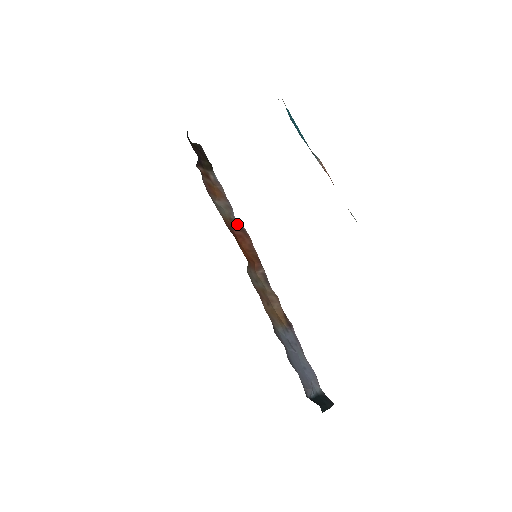
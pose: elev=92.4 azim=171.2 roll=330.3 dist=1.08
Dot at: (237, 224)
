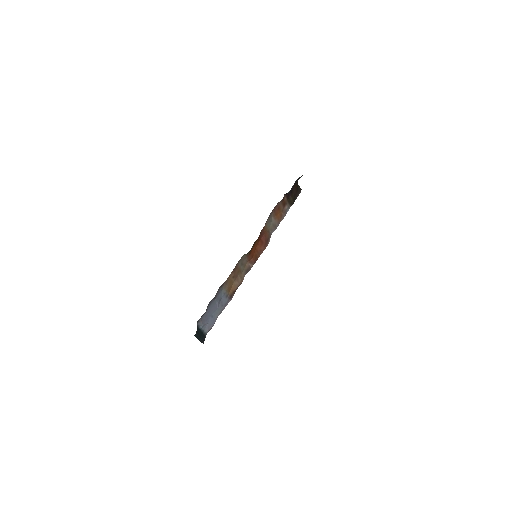
Dot at: (268, 237)
